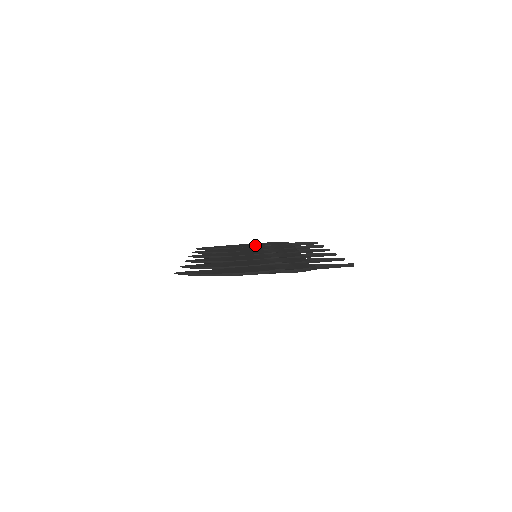
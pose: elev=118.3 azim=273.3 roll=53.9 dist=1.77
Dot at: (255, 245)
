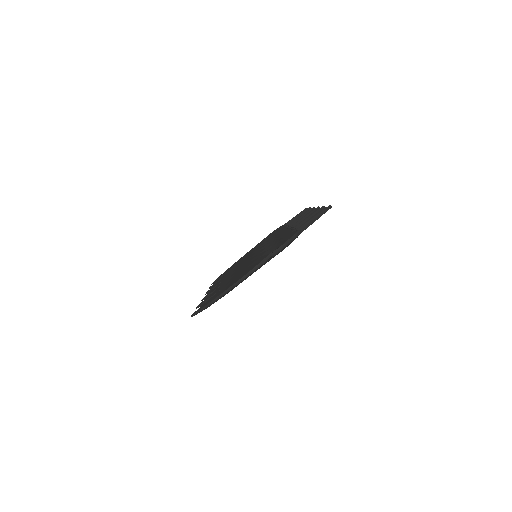
Dot at: occluded
